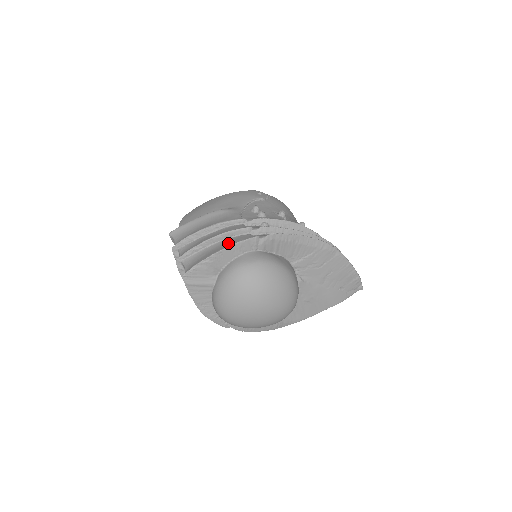
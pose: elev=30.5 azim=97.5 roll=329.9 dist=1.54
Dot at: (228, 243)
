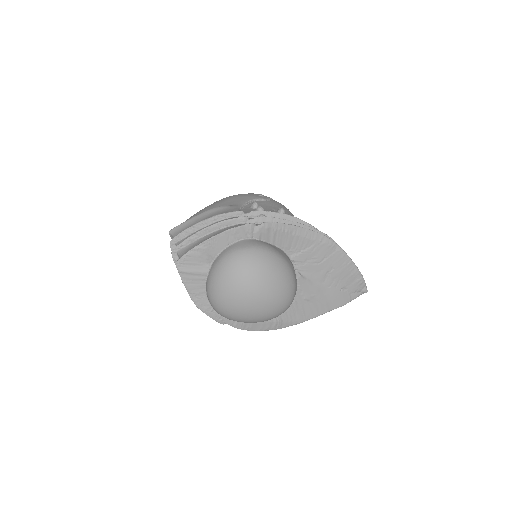
Dot at: occluded
